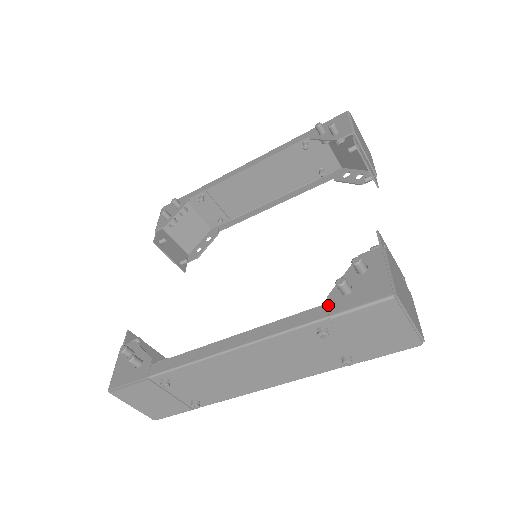
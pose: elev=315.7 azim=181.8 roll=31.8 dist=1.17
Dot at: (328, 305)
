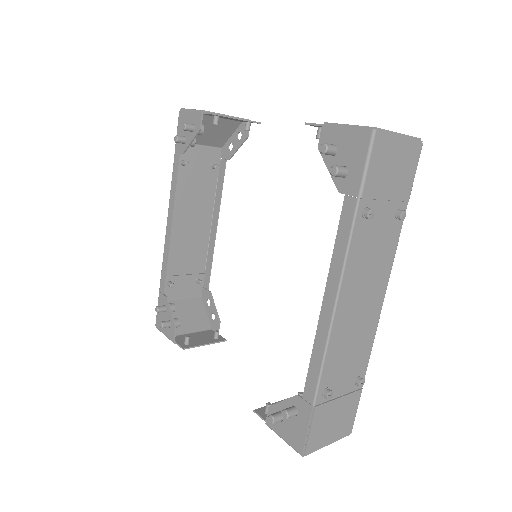
Dot at: (347, 194)
